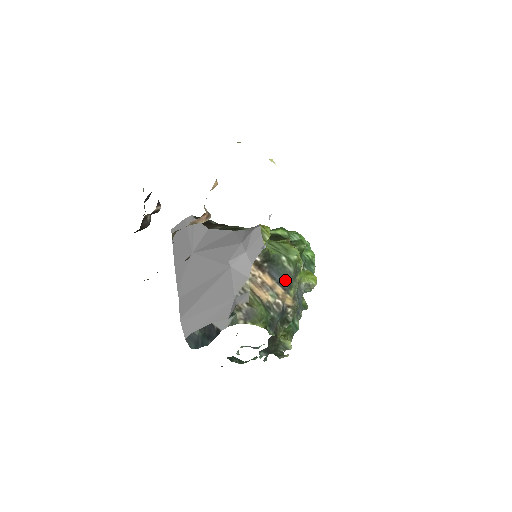
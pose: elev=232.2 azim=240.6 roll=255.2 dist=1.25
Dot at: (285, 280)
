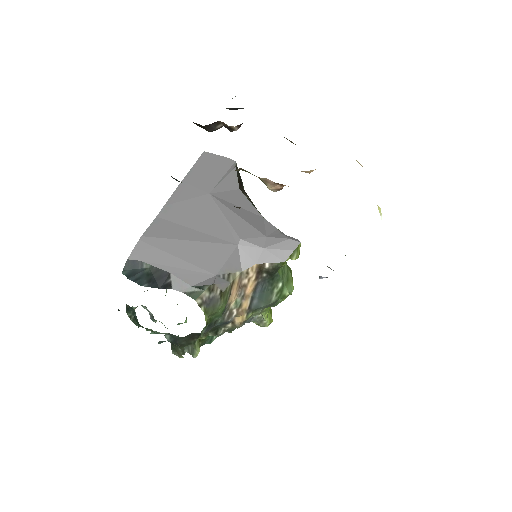
Dot at: (259, 301)
